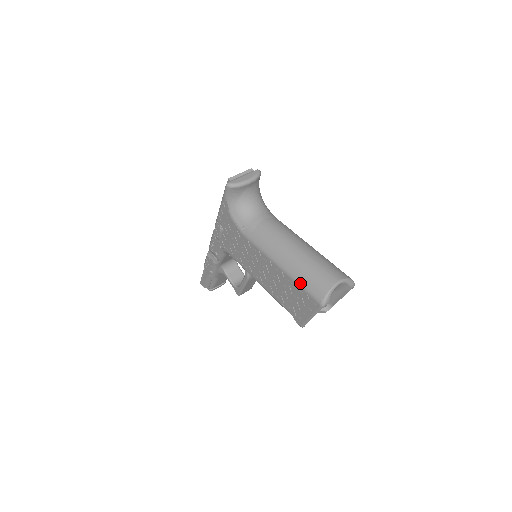
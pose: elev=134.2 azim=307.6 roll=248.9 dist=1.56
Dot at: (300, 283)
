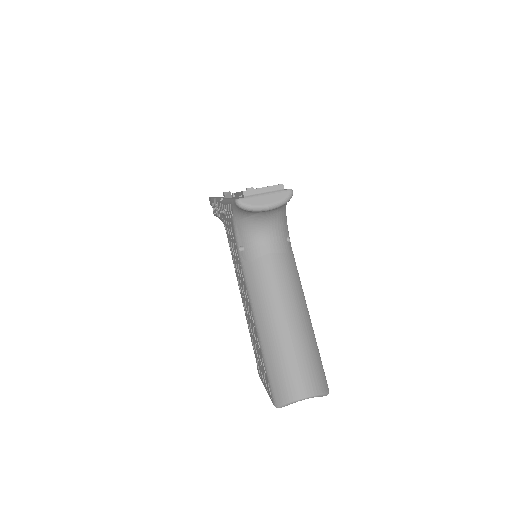
Dot at: (266, 366)
